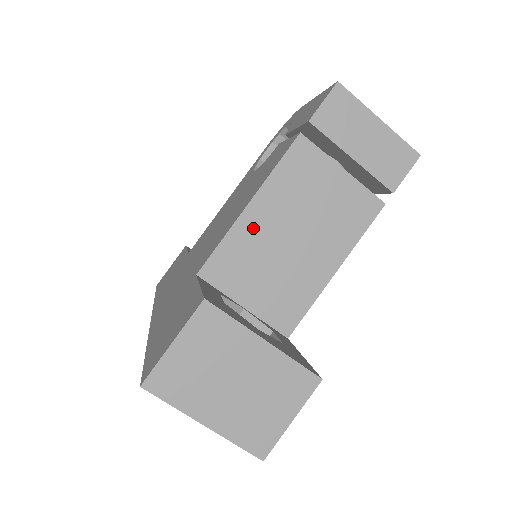
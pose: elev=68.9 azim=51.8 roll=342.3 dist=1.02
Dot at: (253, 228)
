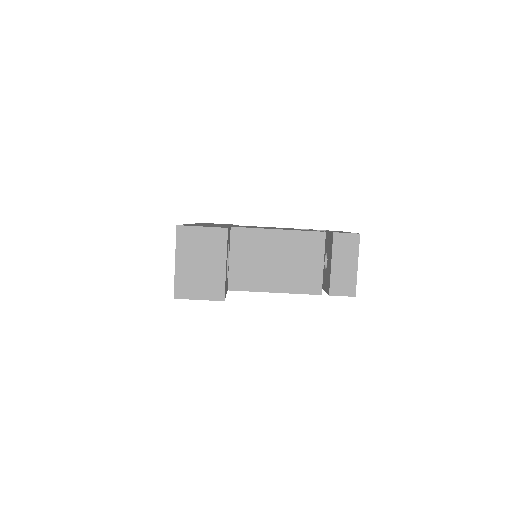
Dot at: (269, 239)
